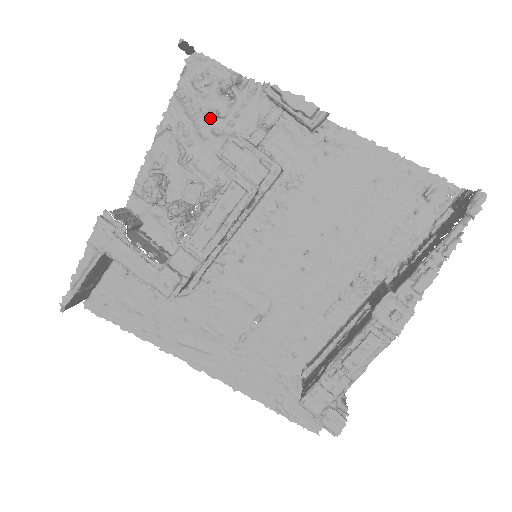
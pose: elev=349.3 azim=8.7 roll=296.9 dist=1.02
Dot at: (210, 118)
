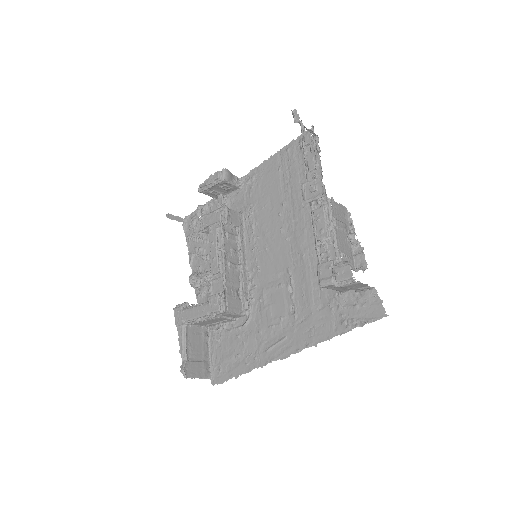
Dot at: (204, 233)
